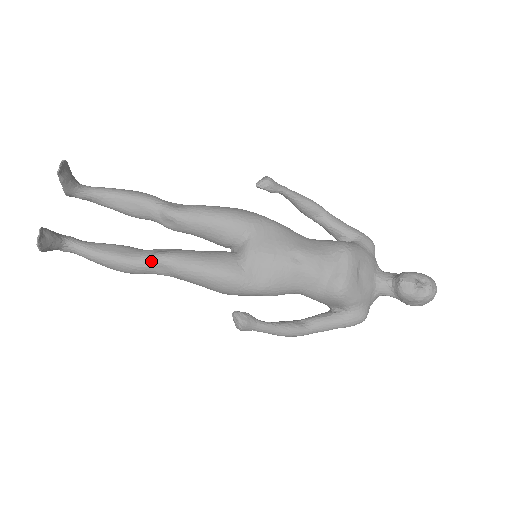
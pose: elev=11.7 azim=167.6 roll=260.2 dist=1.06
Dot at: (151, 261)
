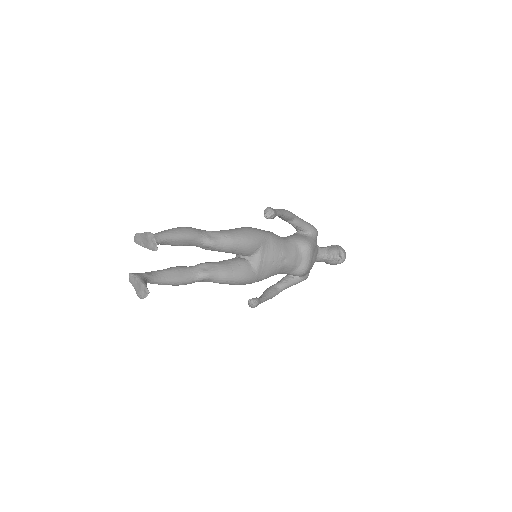
Dot at: (200, 279)
